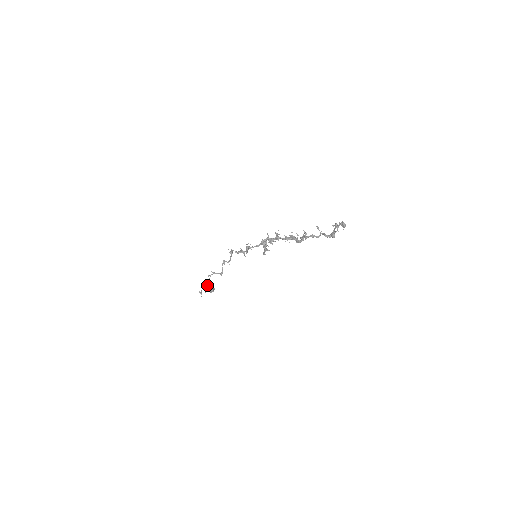
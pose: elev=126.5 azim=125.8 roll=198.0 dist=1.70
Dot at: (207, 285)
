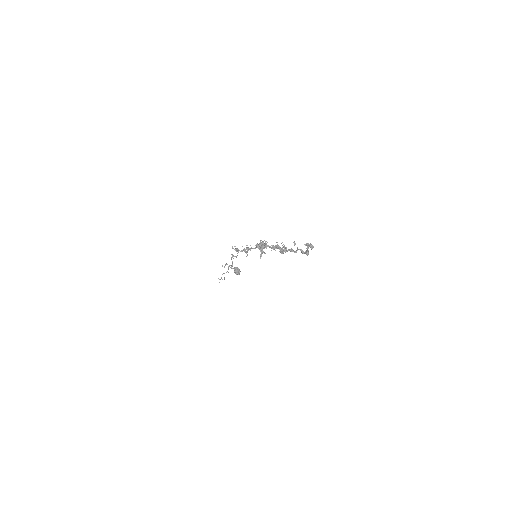
Dot at: occluded
